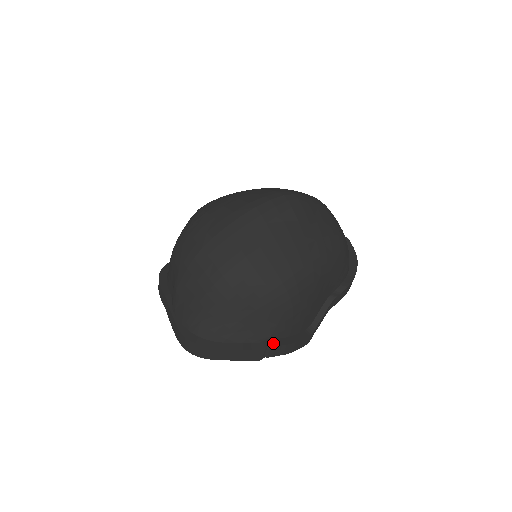
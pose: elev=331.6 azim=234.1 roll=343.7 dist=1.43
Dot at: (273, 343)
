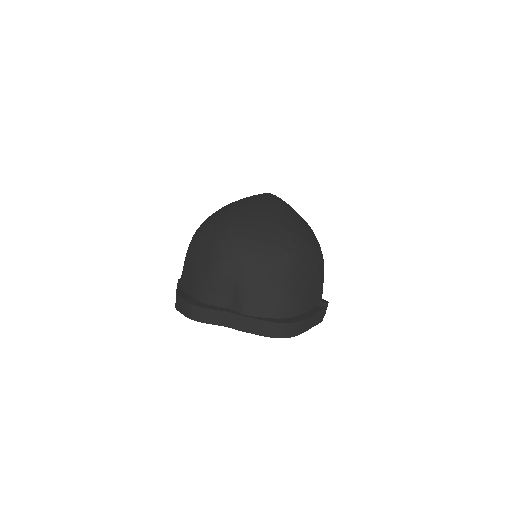
Dot at: (325, 301)
